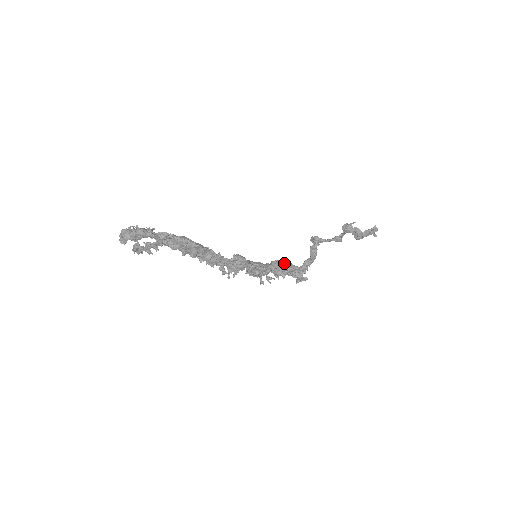
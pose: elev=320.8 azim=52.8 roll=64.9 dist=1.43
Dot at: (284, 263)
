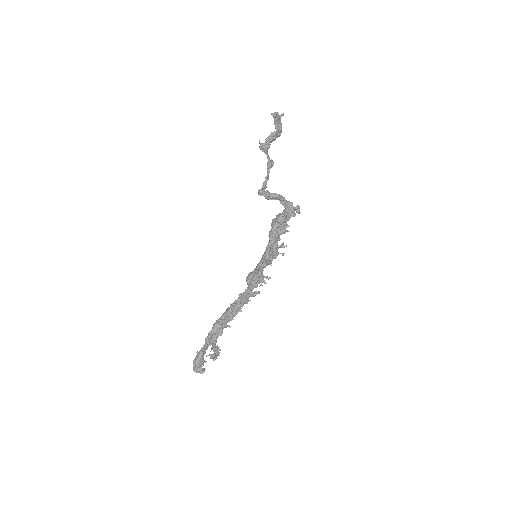
Dot at: (273, 228)
